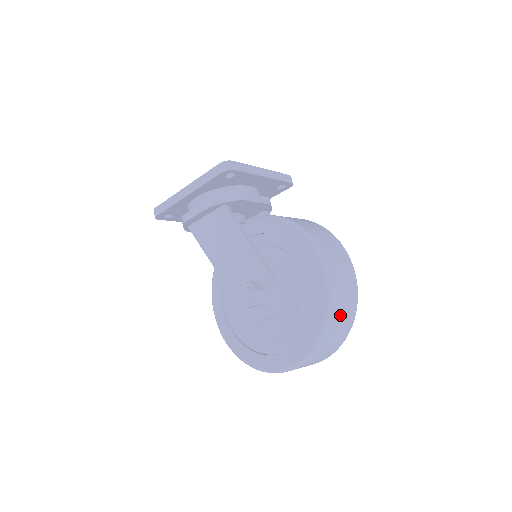
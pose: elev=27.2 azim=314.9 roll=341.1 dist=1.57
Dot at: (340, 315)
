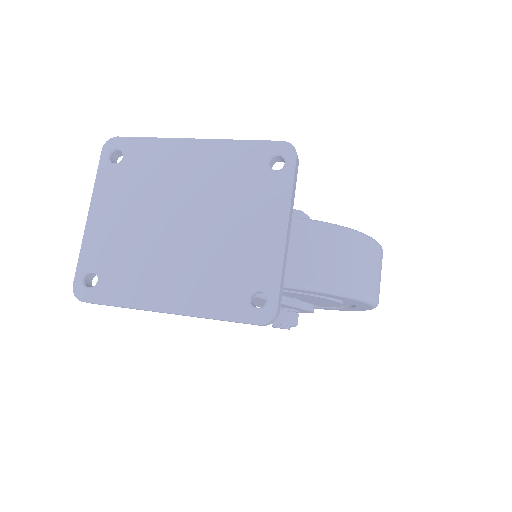
Dot at: occluded
